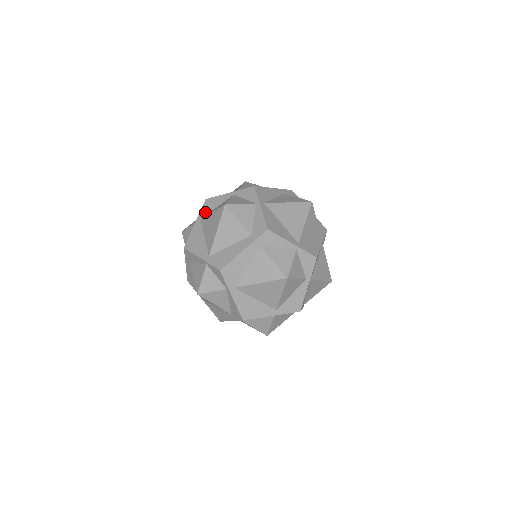
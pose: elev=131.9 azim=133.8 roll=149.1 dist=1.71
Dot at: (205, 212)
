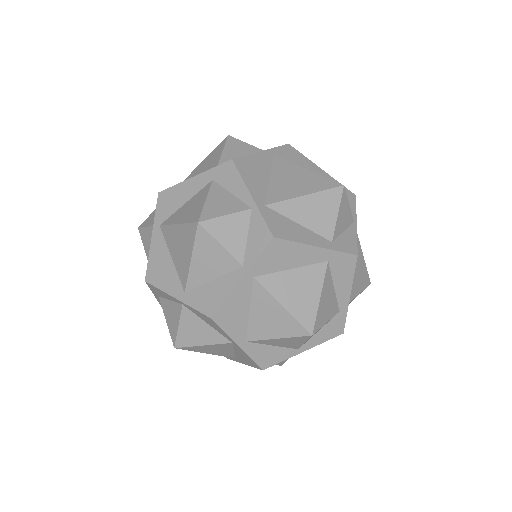
Dot at: occluded
